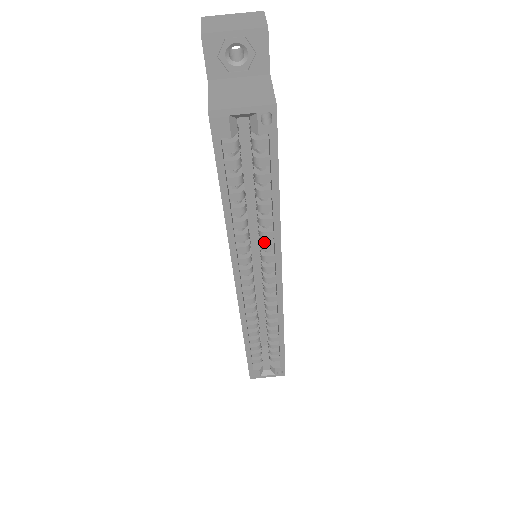
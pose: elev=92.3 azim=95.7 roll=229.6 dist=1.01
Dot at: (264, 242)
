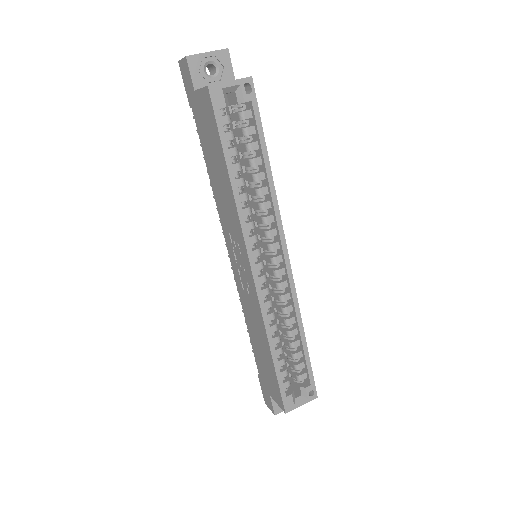
Dot at: (264, 216)
